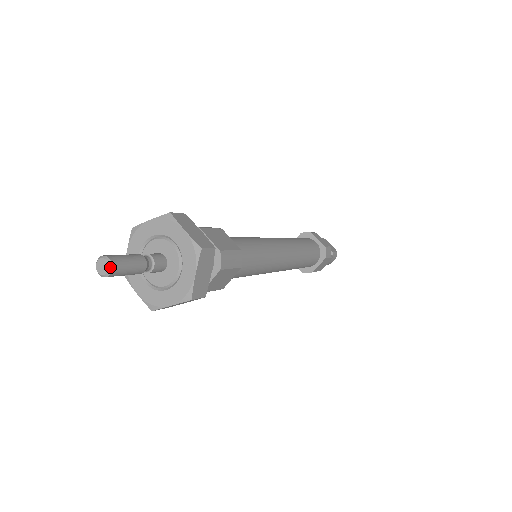
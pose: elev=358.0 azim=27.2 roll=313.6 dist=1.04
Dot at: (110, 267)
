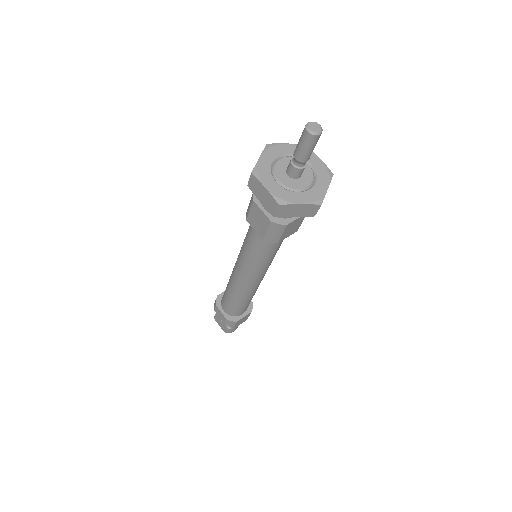
Dot at: (322, 130)
